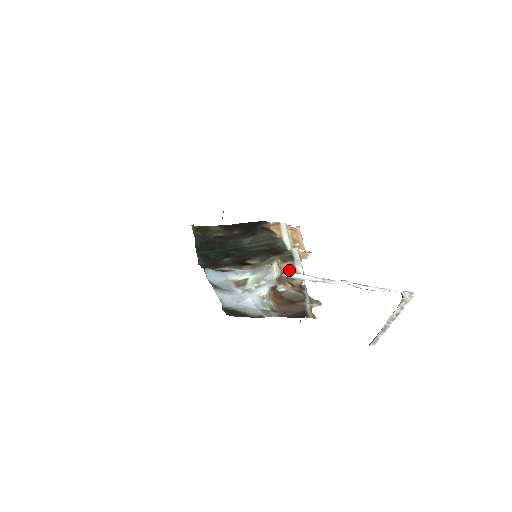
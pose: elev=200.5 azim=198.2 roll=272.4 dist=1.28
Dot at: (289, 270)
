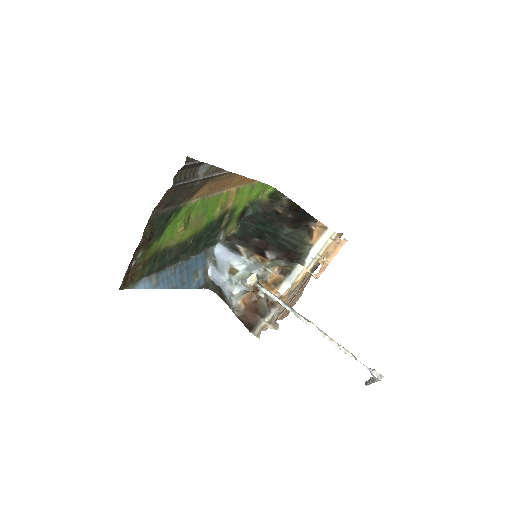
Dot at: (274, 284)
